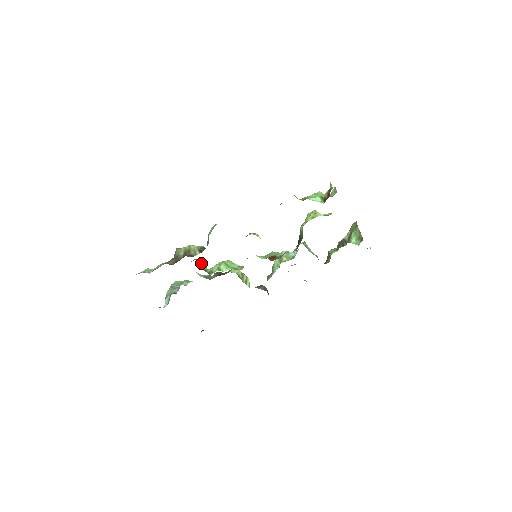
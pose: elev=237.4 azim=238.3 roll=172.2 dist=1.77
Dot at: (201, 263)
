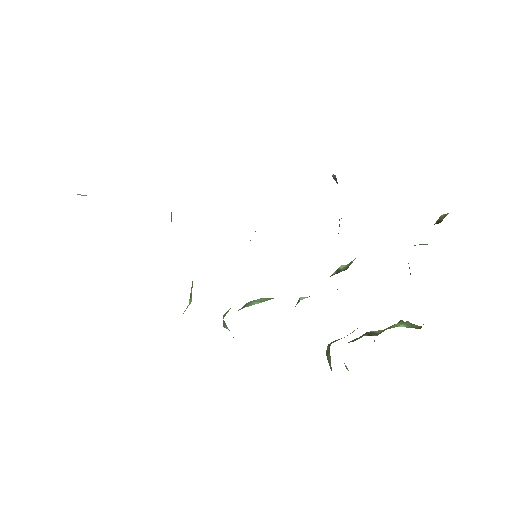
Dot at: occluded
